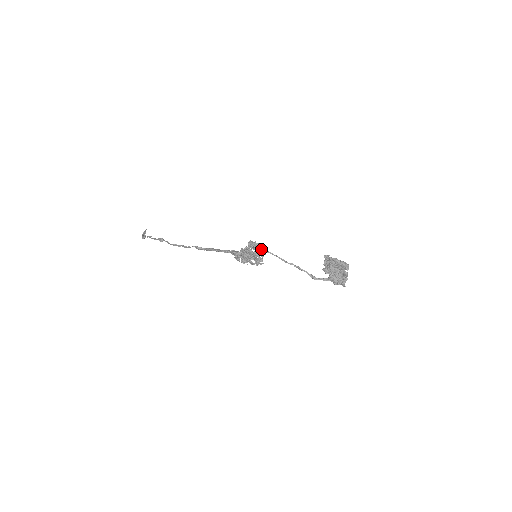
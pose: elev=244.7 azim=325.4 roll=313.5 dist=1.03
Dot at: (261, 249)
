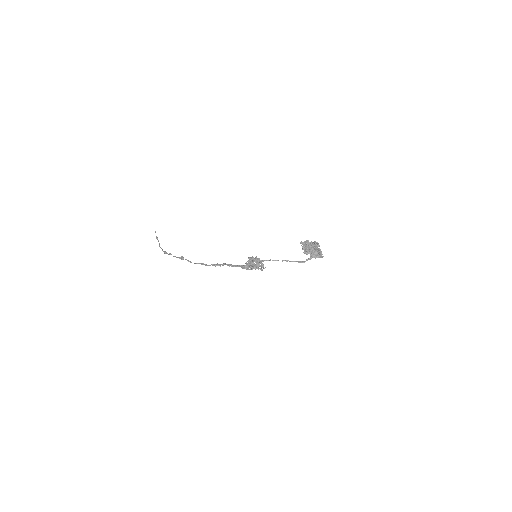
Dot at: (259, 261)
